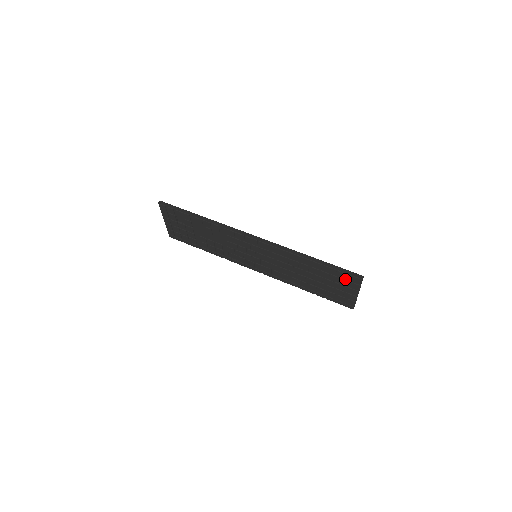
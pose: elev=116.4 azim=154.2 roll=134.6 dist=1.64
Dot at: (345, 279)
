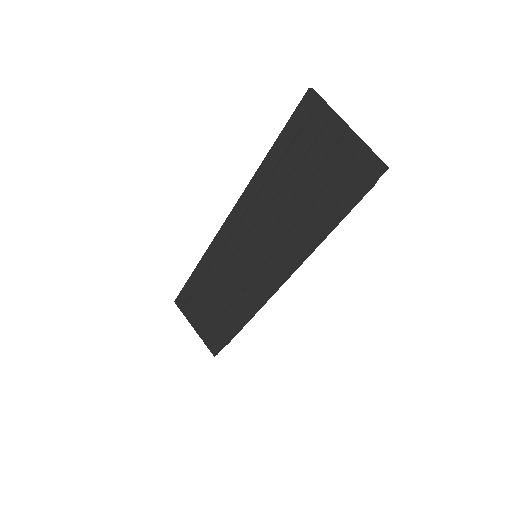
Dot at: (307, 126)
